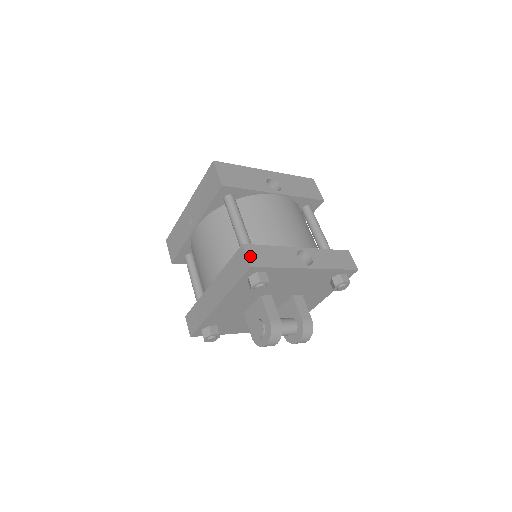
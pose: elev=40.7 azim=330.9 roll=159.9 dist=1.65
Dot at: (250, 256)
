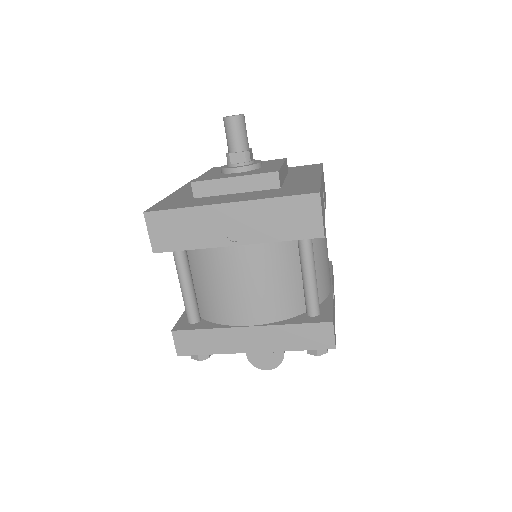
Dot at: occluded
